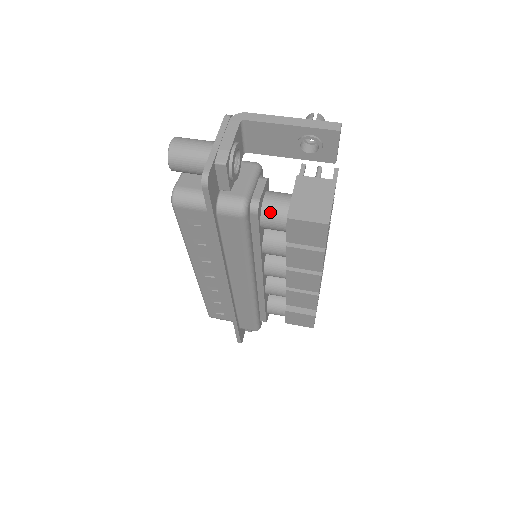
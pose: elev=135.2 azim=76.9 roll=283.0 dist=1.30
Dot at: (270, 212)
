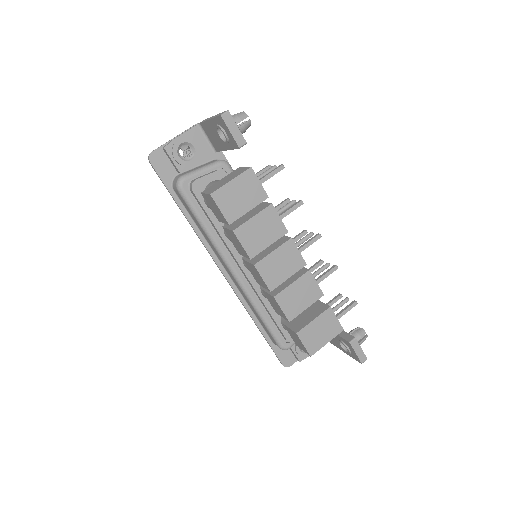
Dot at: occluded
